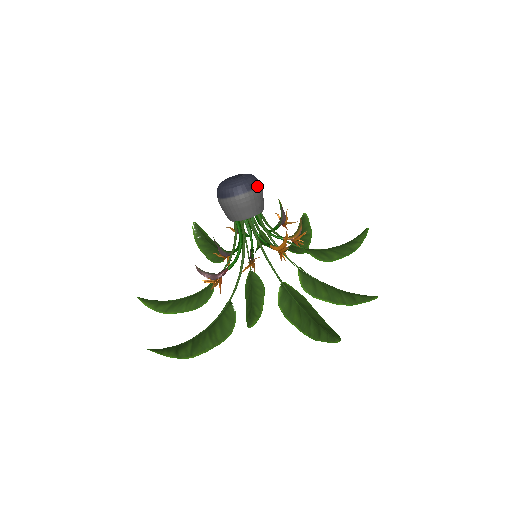
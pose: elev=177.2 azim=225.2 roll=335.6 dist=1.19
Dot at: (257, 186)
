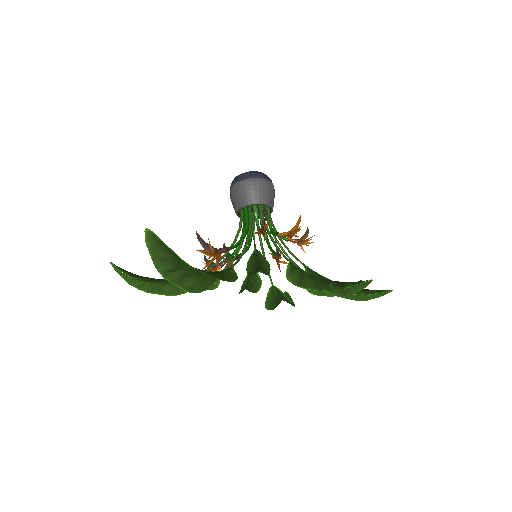
Dot at: (272, 183)
